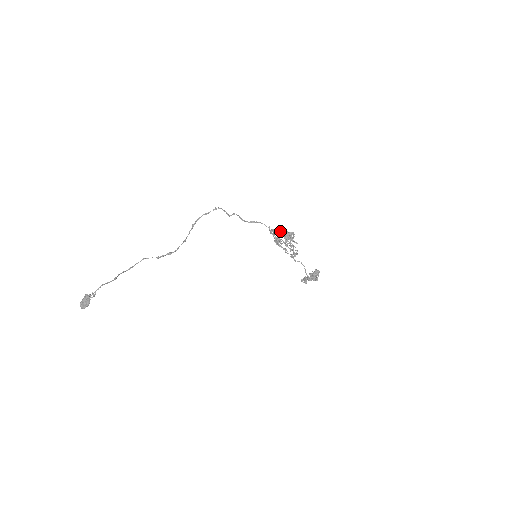
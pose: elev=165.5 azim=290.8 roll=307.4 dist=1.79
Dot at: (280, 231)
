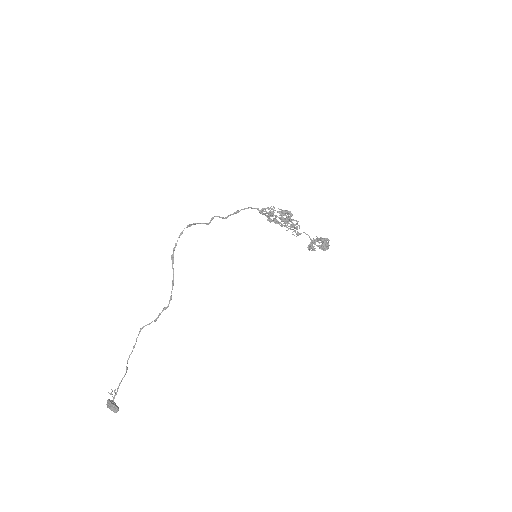
Dot at: occluded
